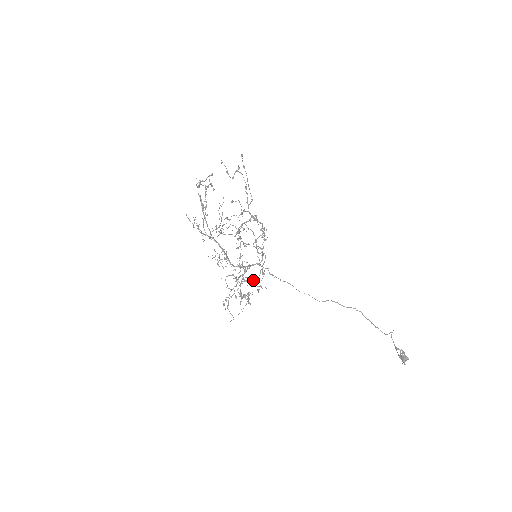
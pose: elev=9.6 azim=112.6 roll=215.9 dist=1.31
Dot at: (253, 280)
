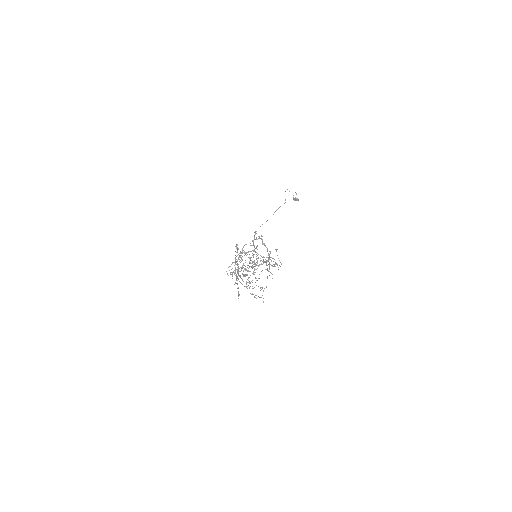
Dot at: (253, 267)
